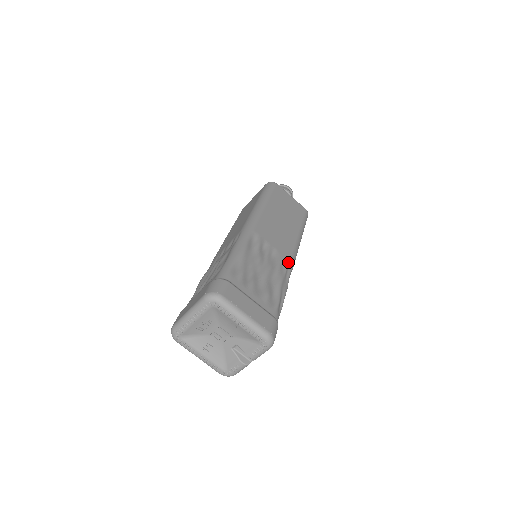
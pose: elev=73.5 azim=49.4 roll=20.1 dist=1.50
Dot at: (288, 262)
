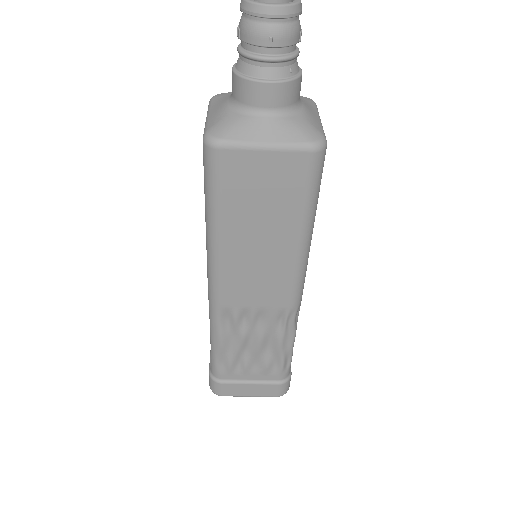
Dot at: (286, 312)
